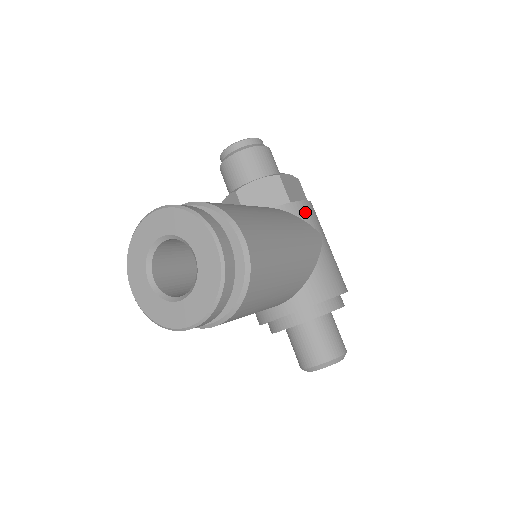
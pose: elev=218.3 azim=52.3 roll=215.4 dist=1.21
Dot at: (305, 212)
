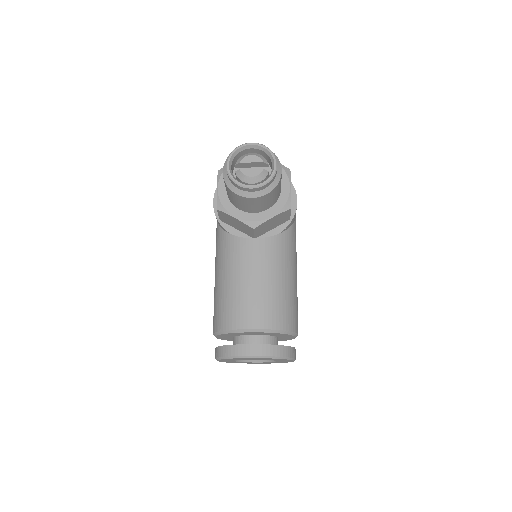
Dot at: occluded
